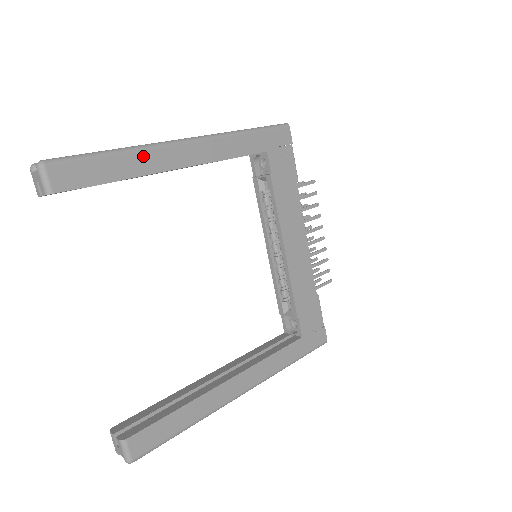
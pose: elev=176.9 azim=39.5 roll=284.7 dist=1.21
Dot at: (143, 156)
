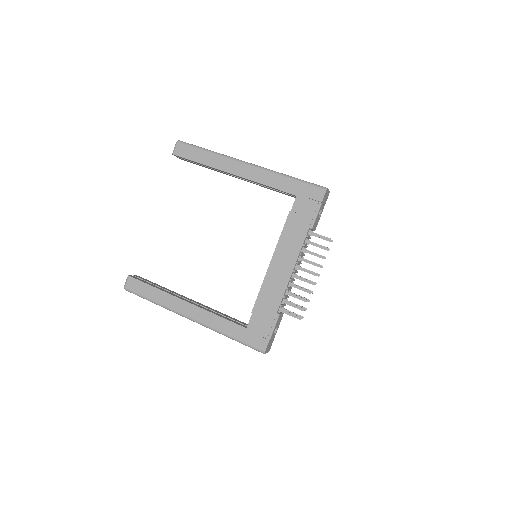
Dot at: (219, 159)
